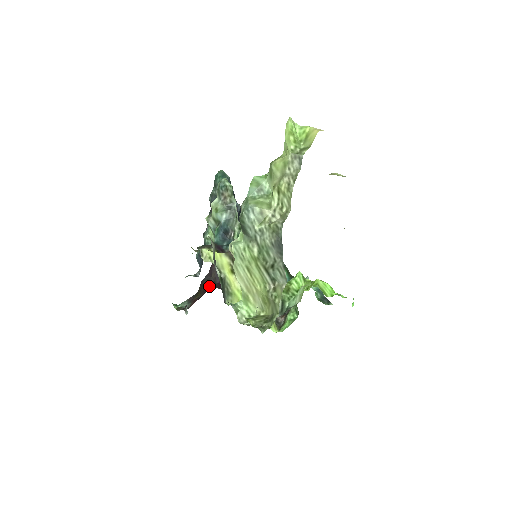
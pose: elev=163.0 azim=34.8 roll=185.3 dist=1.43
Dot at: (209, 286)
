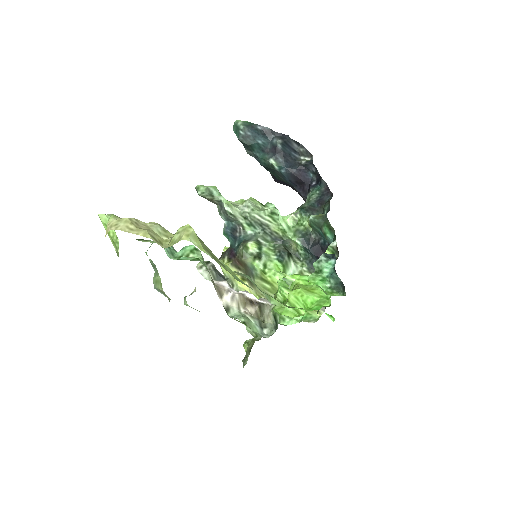
Dot at: occluded
